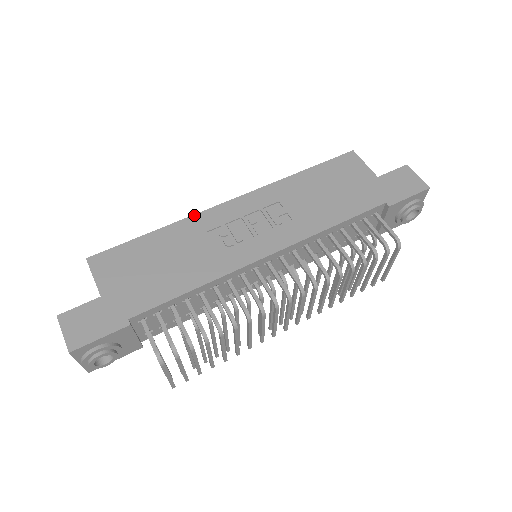
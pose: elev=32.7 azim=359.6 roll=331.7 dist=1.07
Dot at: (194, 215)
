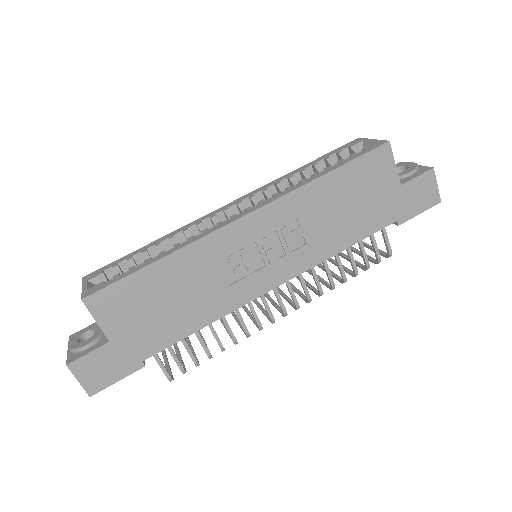
Dot at: (203, 238)
